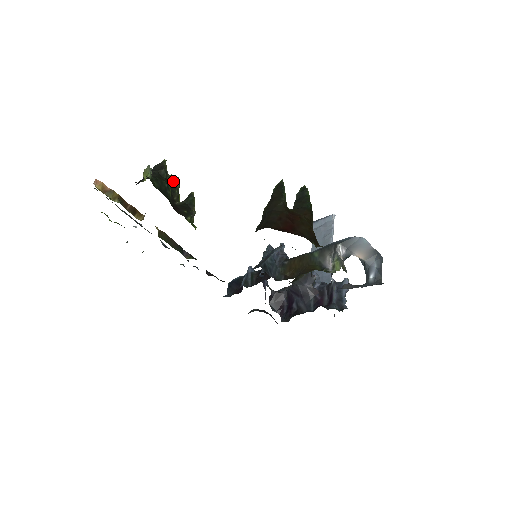
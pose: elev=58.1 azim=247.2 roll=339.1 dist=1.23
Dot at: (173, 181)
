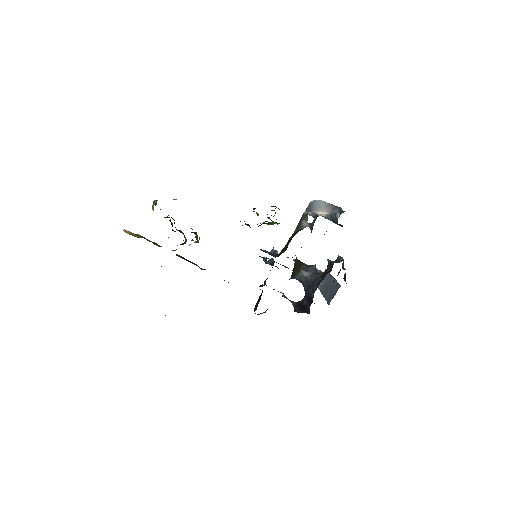
Dot at: occluded
